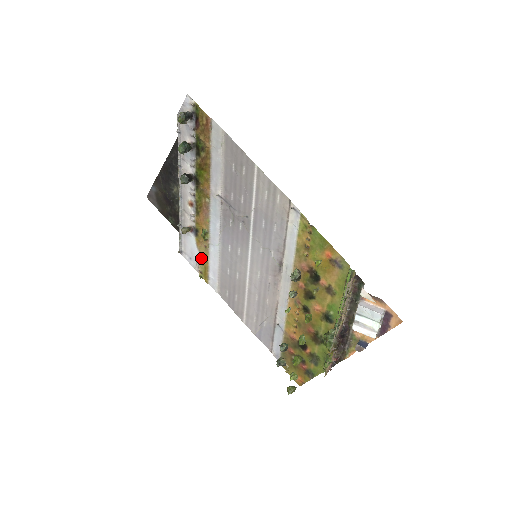
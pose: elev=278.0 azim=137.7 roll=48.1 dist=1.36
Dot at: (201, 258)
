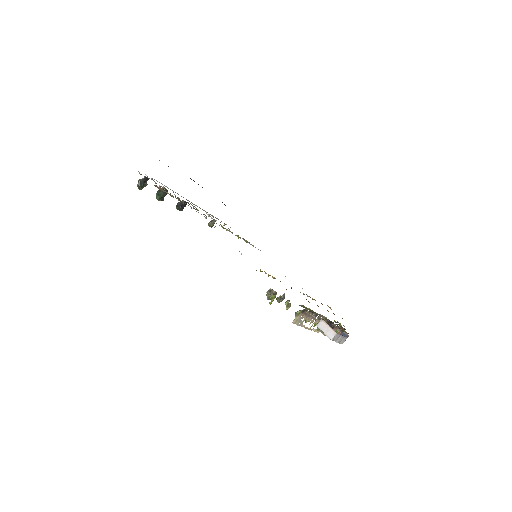
Dot at: occluded
